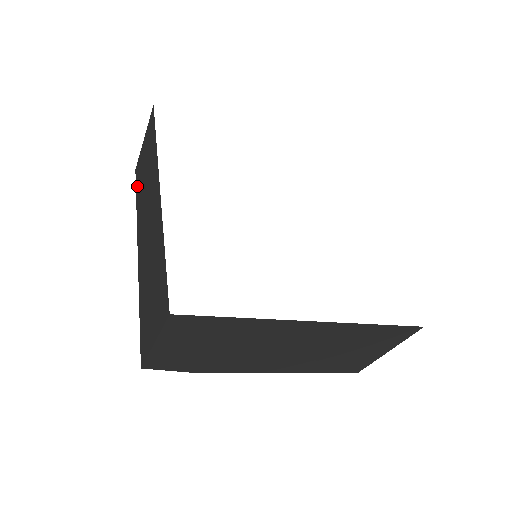
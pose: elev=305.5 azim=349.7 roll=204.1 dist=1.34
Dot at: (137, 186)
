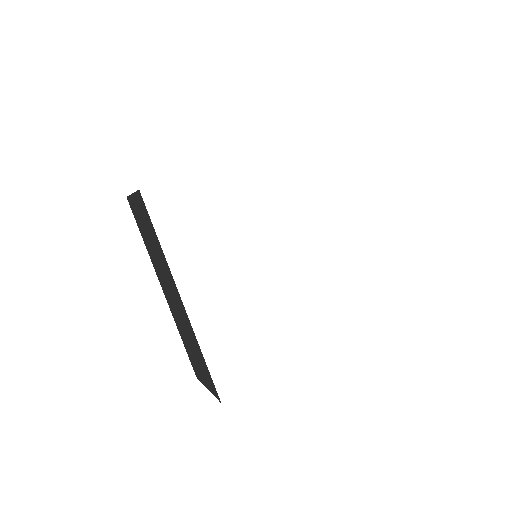
Dot at: (138, 225)
